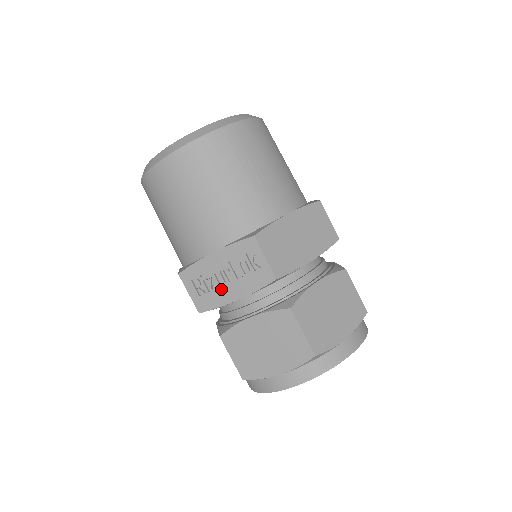
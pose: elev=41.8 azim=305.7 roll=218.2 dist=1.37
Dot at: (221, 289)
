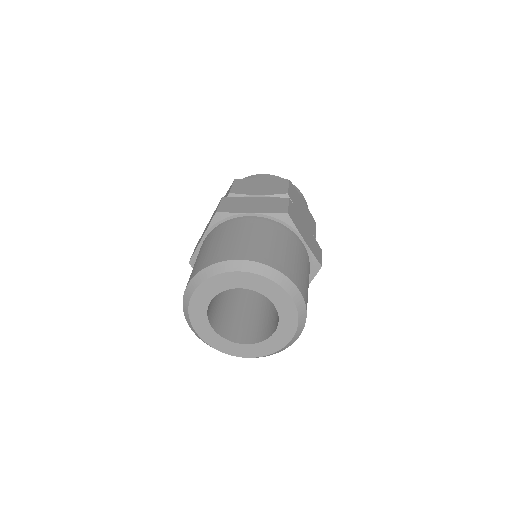
Dot at: occluded
